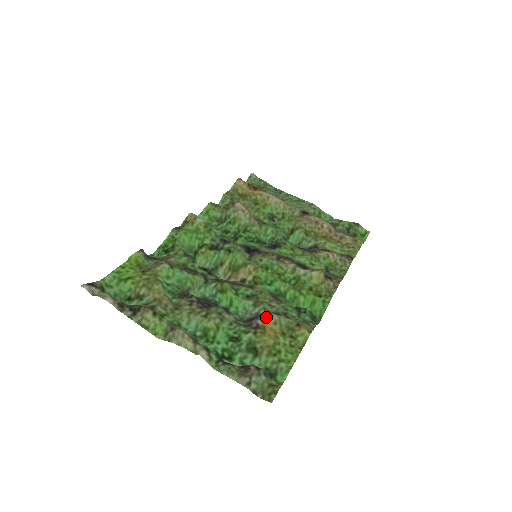
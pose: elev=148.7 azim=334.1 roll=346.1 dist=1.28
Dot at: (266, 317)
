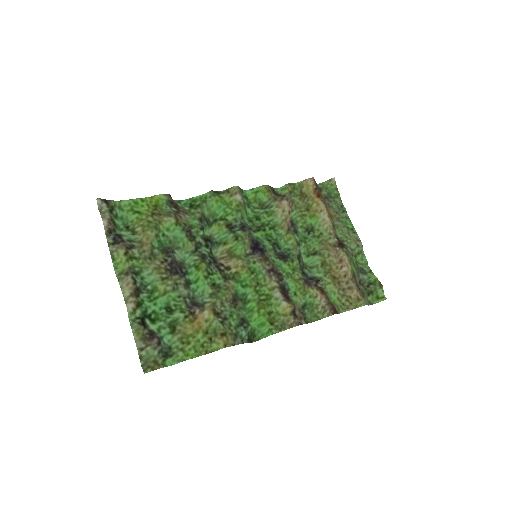
Dot at: (204, 311)
